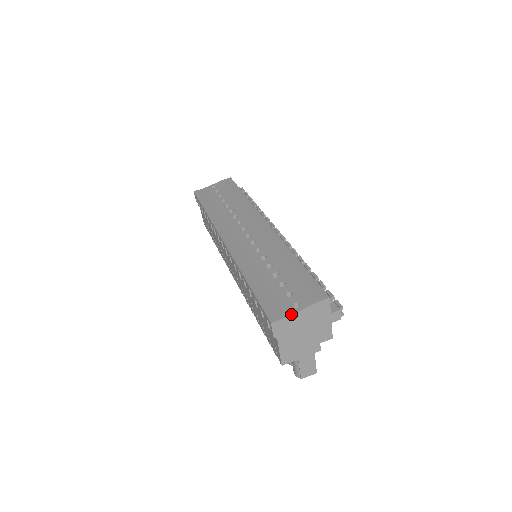
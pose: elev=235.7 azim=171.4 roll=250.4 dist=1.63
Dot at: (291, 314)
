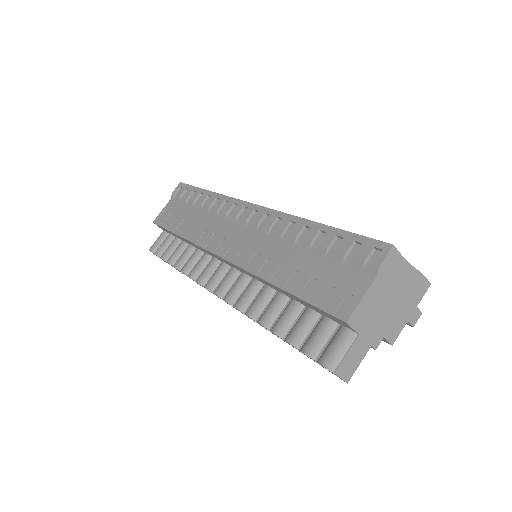
Dot at: occluded
